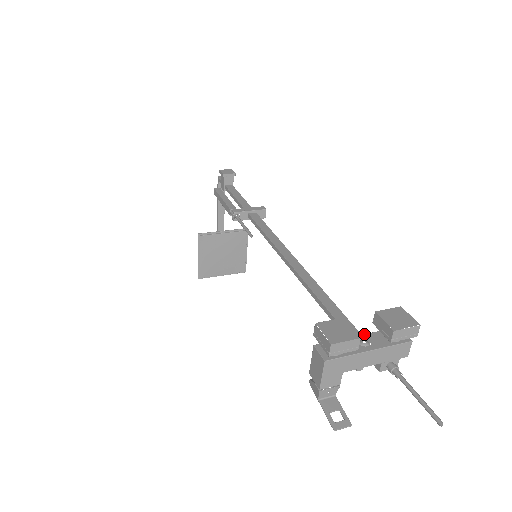
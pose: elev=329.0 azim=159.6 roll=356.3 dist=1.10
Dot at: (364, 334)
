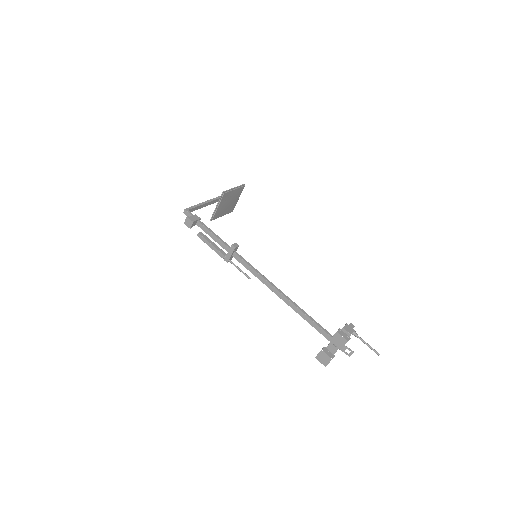
Dot at: occluded
